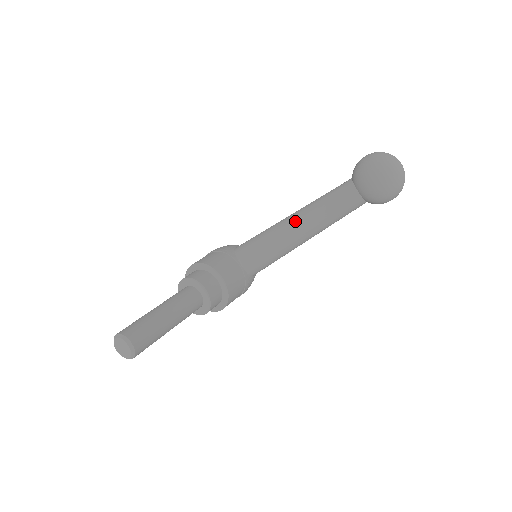
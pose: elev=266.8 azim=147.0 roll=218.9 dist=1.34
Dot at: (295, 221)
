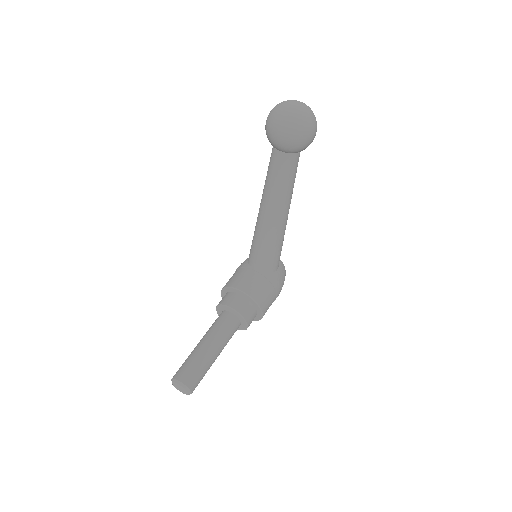
Dot at: (262, 209)
